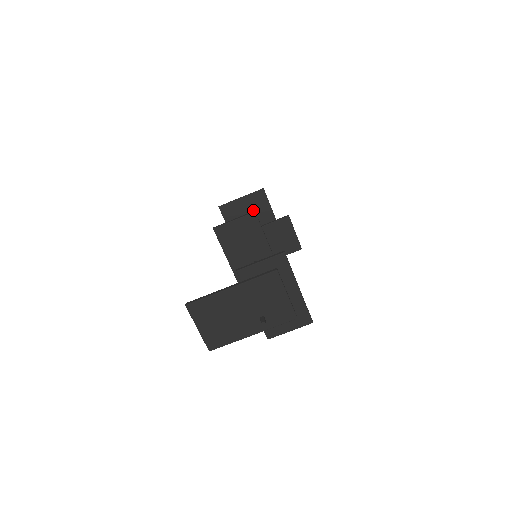
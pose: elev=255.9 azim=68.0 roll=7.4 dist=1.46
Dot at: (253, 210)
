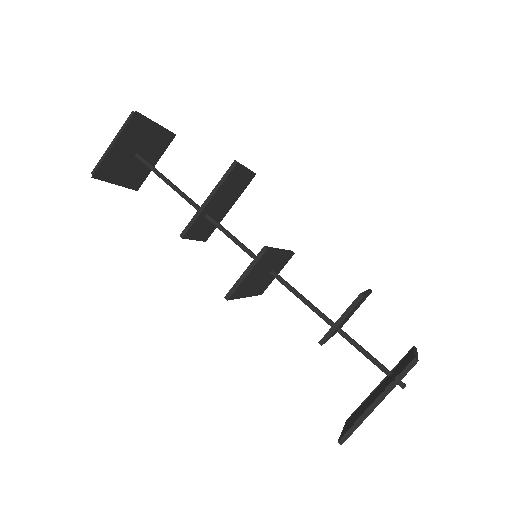
Dot at: (135, 143)
